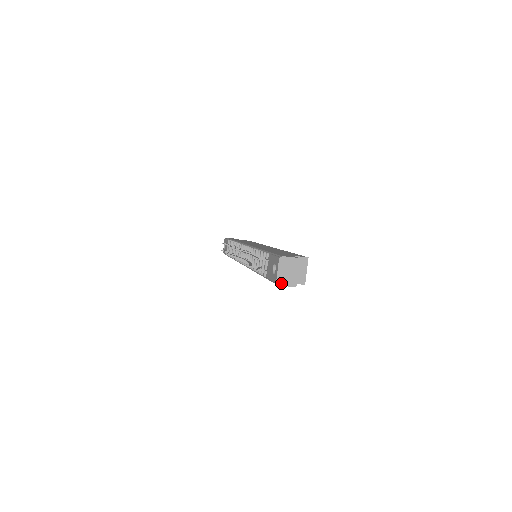
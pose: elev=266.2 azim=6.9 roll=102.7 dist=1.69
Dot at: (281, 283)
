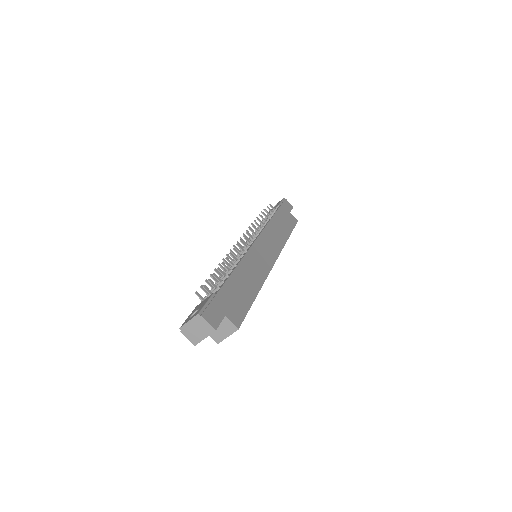
Dot at: (184, 332)
